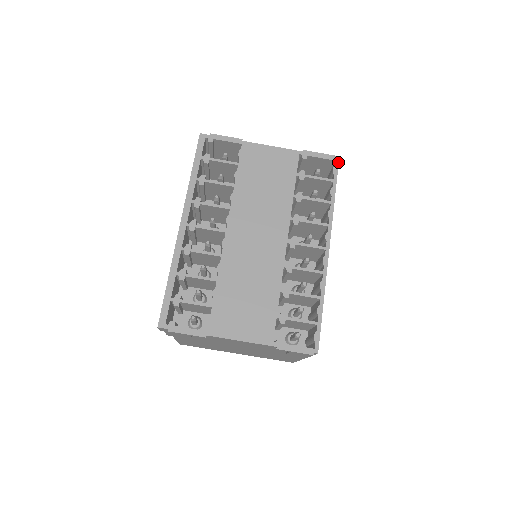
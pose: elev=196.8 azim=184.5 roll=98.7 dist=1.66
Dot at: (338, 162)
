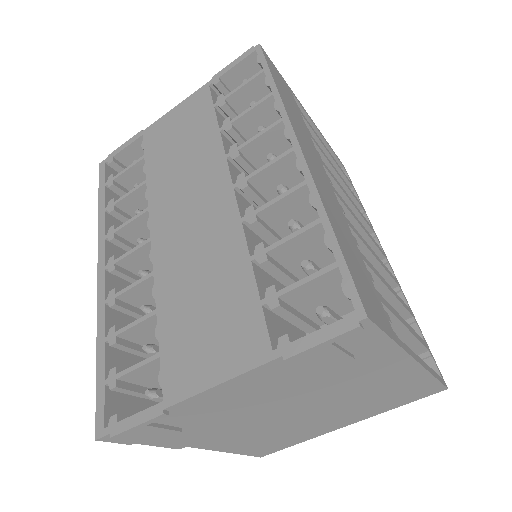
Dot at: (260, 48)
